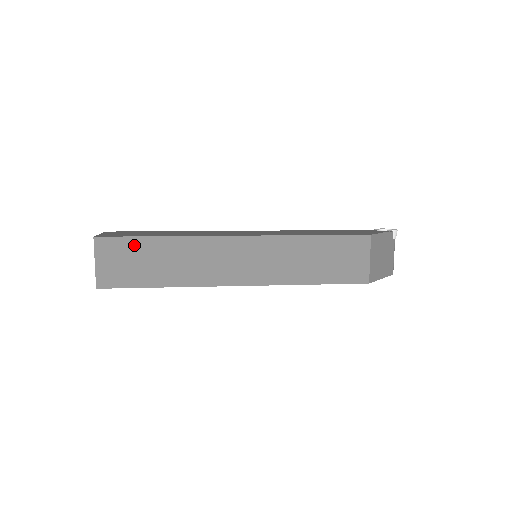
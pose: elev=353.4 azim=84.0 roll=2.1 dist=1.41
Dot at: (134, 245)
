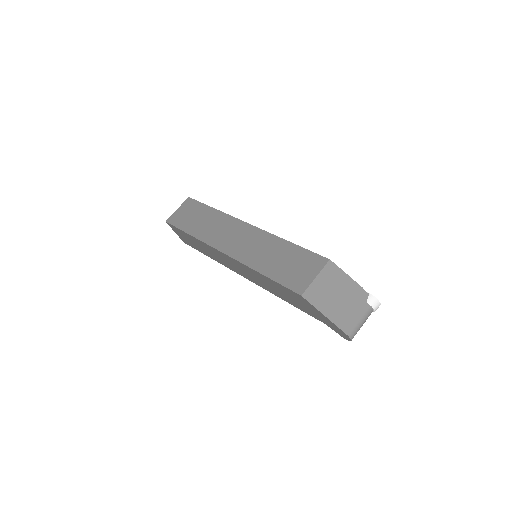
Dot at: (199, 207)
